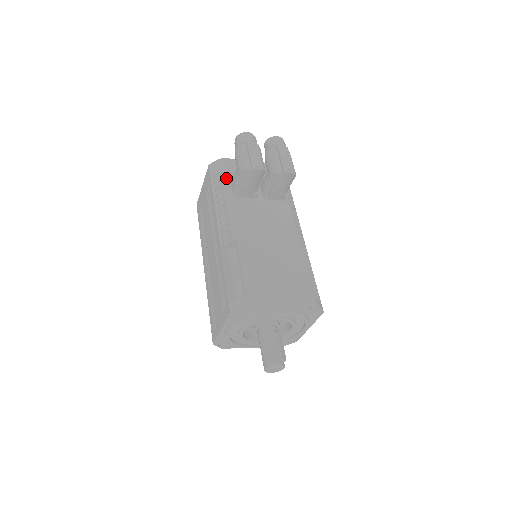
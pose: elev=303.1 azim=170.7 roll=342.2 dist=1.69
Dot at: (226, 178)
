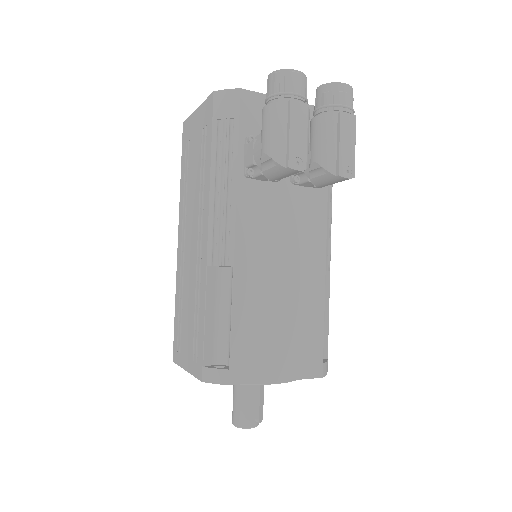
Dot at: (238, 136)
